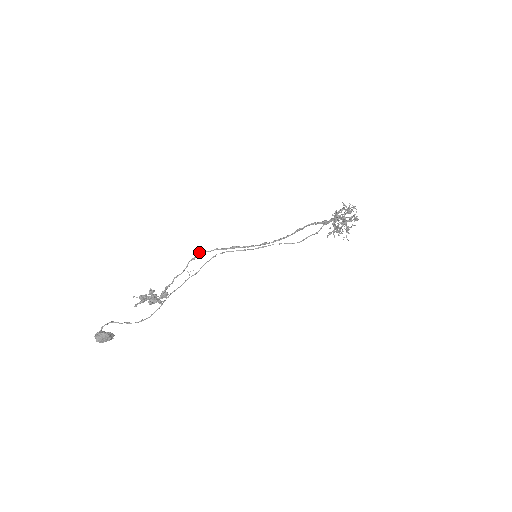
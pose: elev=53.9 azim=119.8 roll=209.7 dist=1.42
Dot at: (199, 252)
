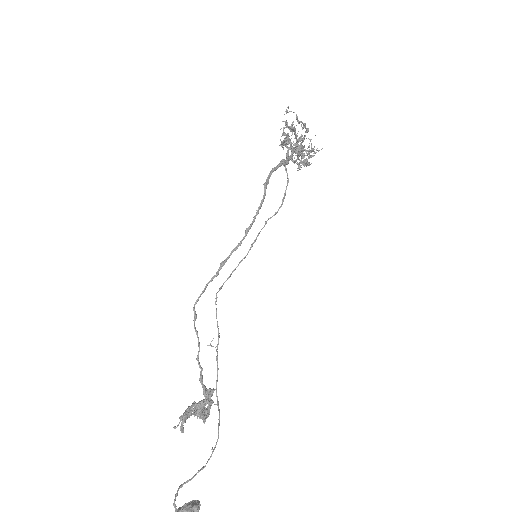
Dot at: occluded
